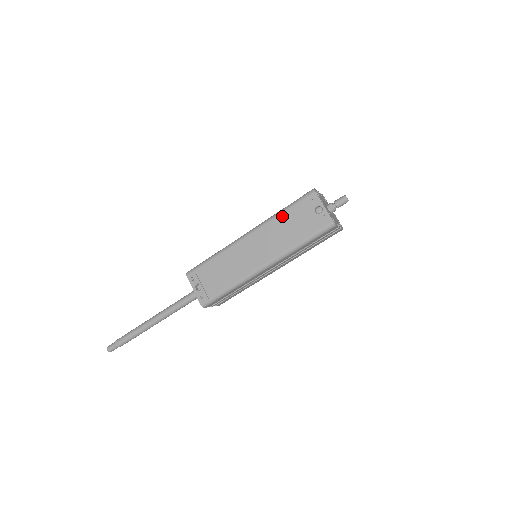
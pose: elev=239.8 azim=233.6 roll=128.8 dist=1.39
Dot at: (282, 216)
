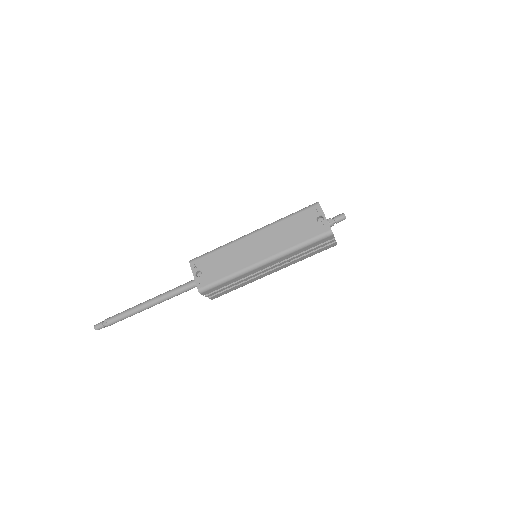
Dot at: (287, 220)
